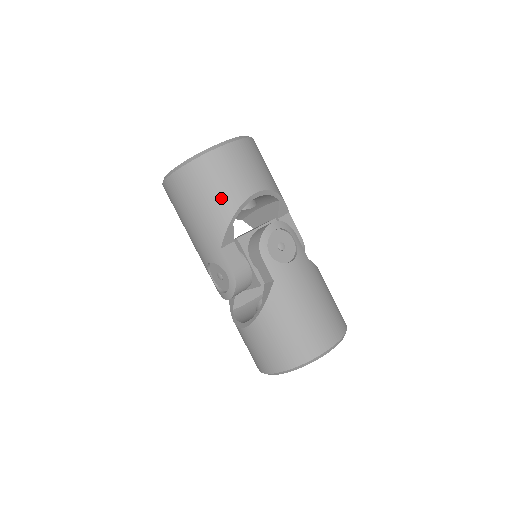
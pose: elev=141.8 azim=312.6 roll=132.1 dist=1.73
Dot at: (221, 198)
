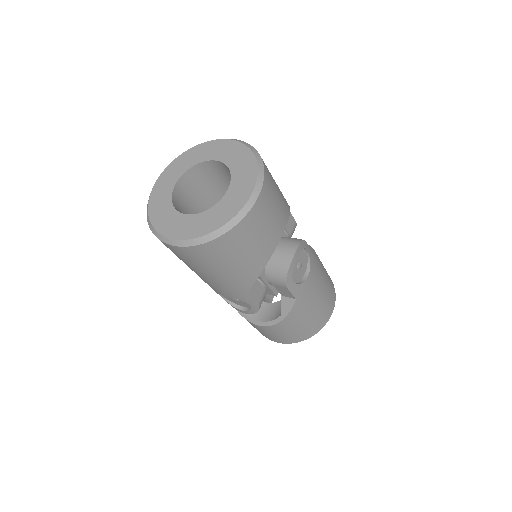
Dot at: (251, 259)
